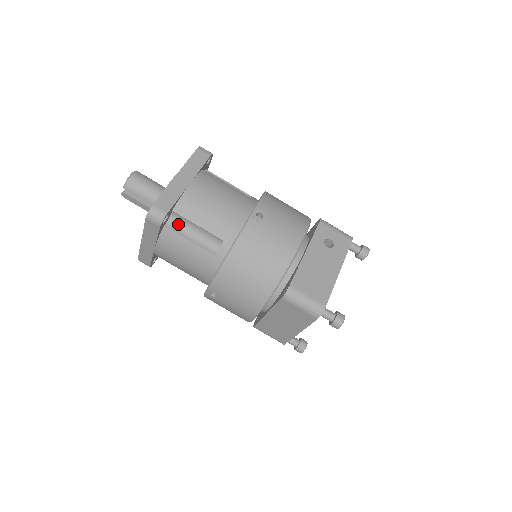
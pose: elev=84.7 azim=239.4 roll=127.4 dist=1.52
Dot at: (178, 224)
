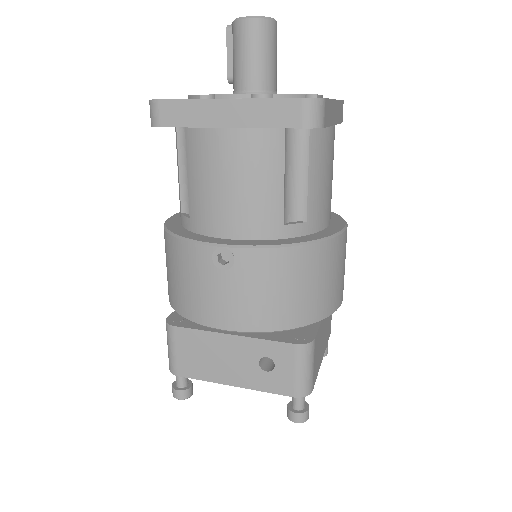
Dot at: occluded
